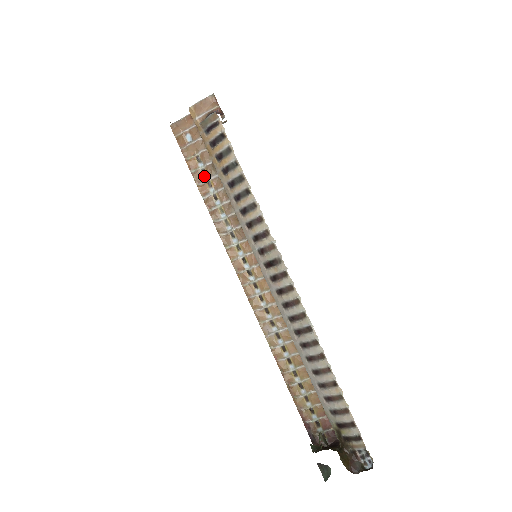
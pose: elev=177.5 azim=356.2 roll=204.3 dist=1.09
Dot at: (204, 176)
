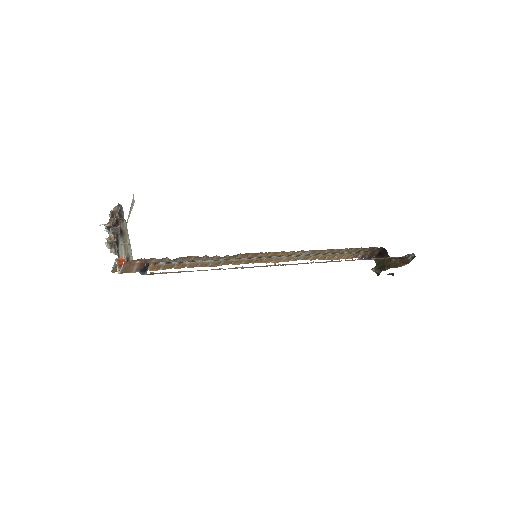
Dot at: (172, 263)
